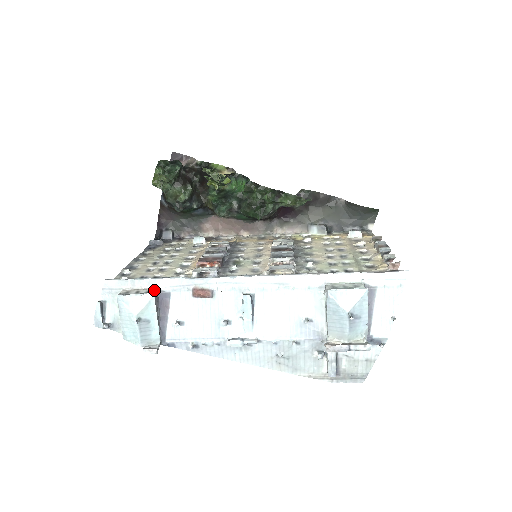
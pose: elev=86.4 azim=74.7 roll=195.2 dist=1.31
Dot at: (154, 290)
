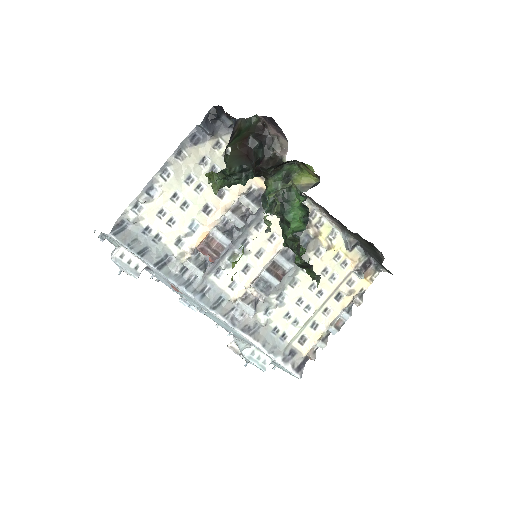
Dot at: (142, 270)
